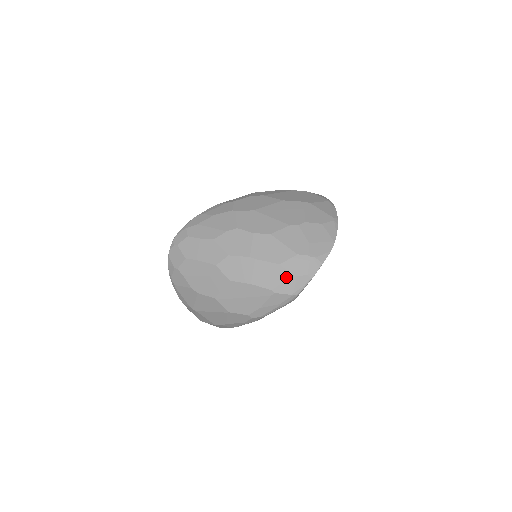
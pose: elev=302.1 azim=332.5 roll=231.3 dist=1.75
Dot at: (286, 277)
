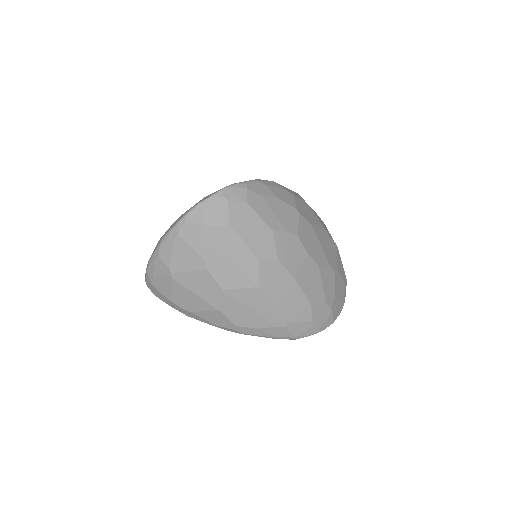
Dot at: (307, 319)
